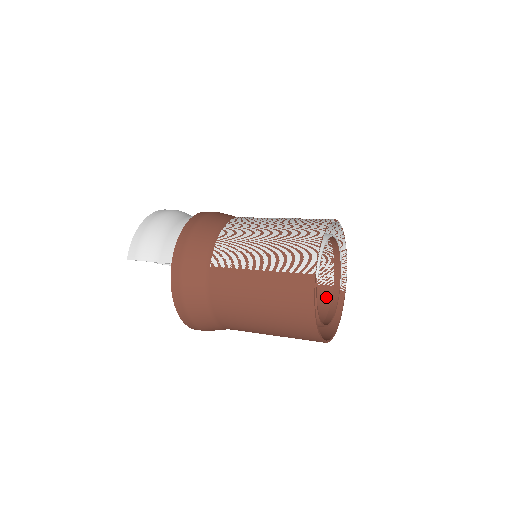
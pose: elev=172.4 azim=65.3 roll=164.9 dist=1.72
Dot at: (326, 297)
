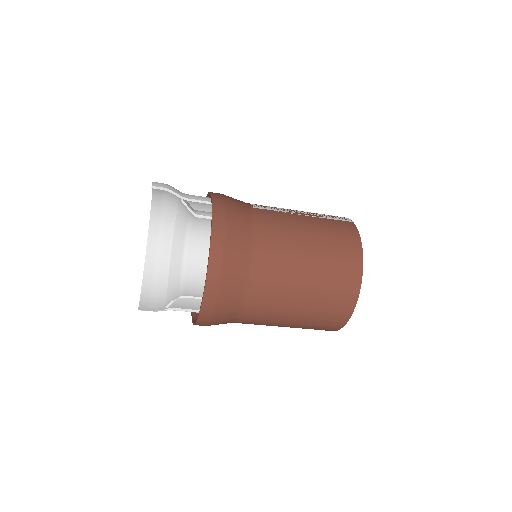
Dot at: occluded
